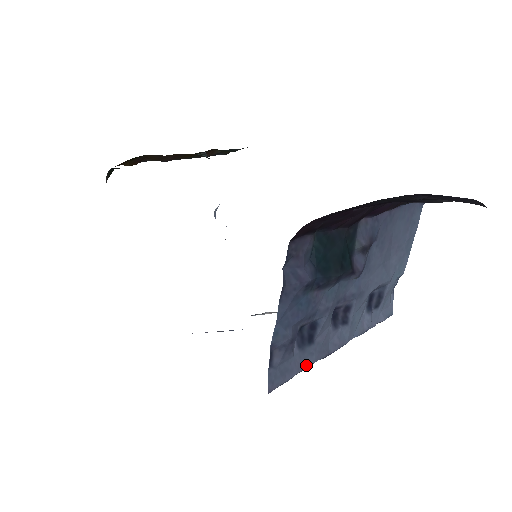
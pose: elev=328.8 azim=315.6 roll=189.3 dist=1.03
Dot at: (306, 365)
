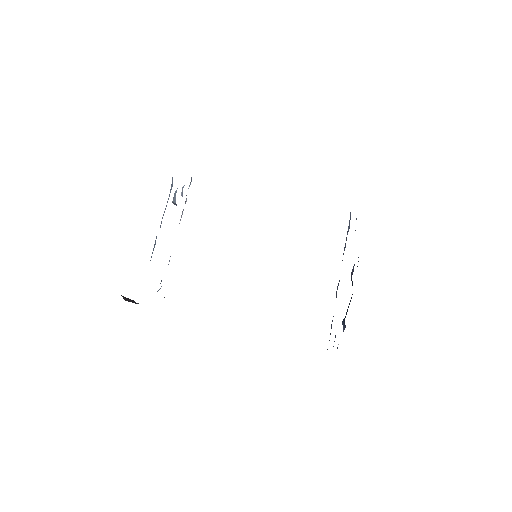
Dot at: occluded
